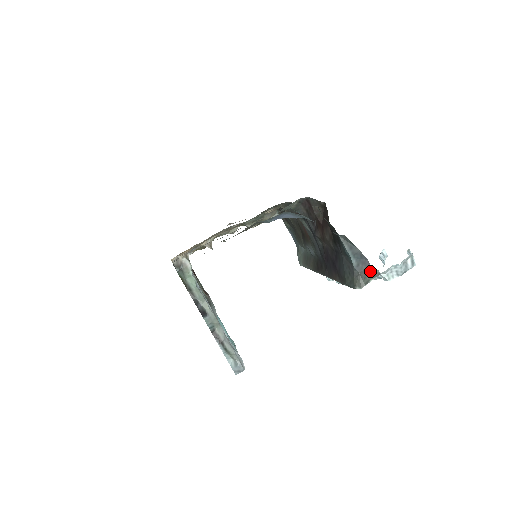
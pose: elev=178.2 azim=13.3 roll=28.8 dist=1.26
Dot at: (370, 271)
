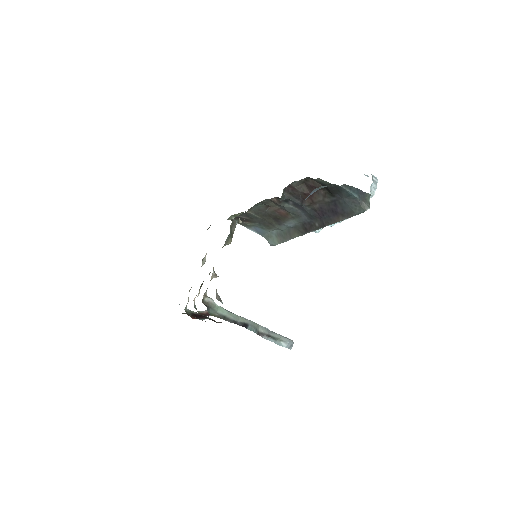
Dot at: (366, 196)
